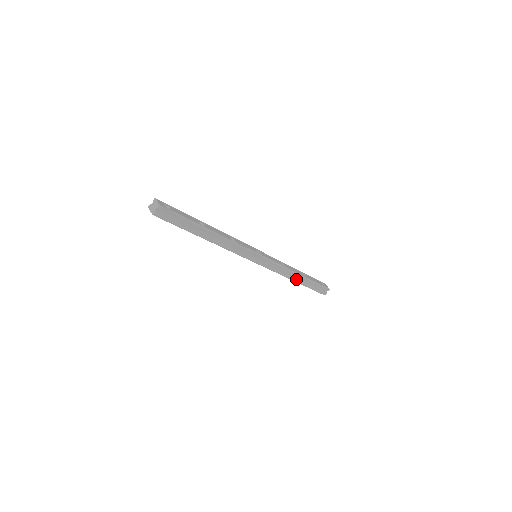
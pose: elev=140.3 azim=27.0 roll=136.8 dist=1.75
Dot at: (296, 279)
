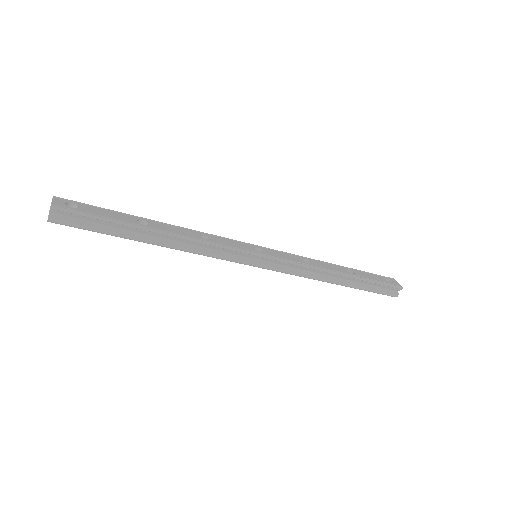
Dot at: (336, 281)
